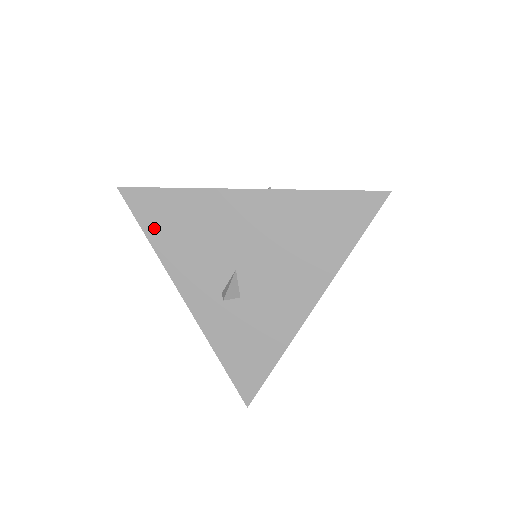
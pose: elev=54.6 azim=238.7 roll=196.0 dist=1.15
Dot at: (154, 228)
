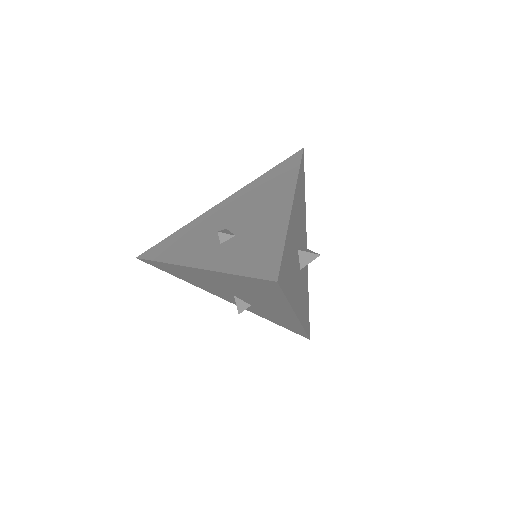
Dot at: (174, 274)
